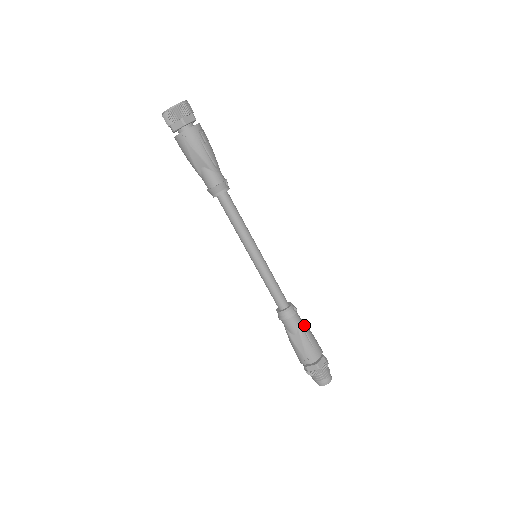
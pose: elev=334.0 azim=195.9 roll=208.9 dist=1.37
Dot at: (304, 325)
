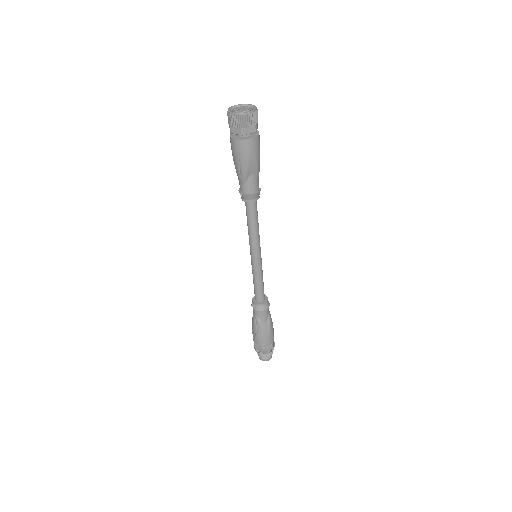
Dot at: occluded
